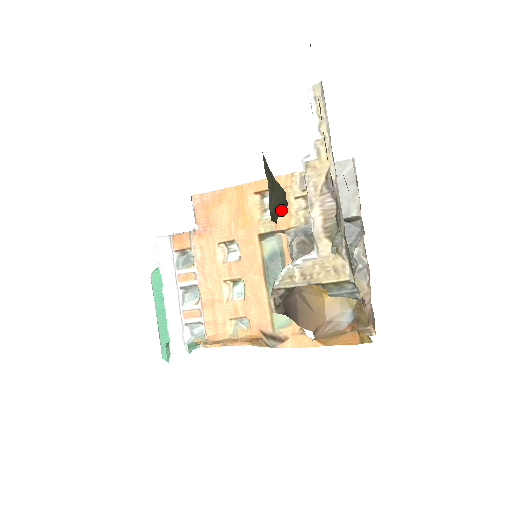
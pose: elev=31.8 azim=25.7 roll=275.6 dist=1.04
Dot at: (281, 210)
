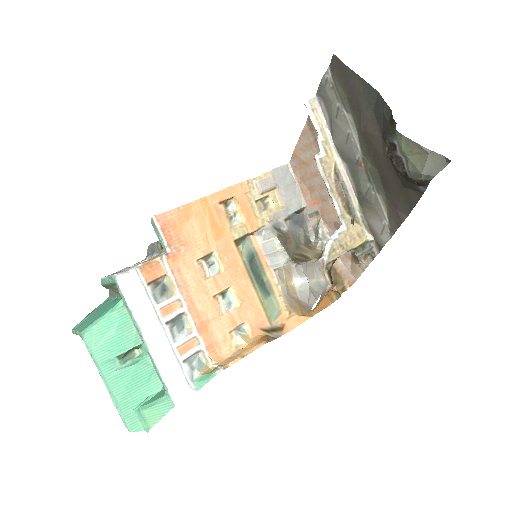
Dot at: (440, 169)
